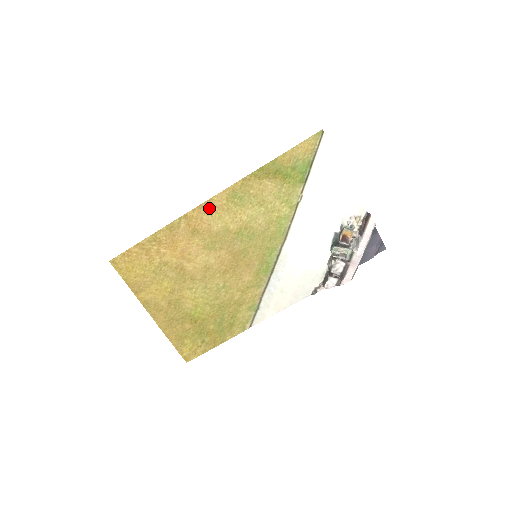
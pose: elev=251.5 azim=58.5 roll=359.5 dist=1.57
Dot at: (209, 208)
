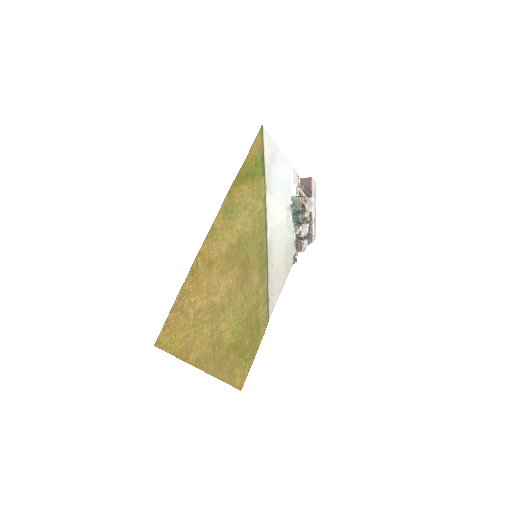
Dot at: (214, 234)
